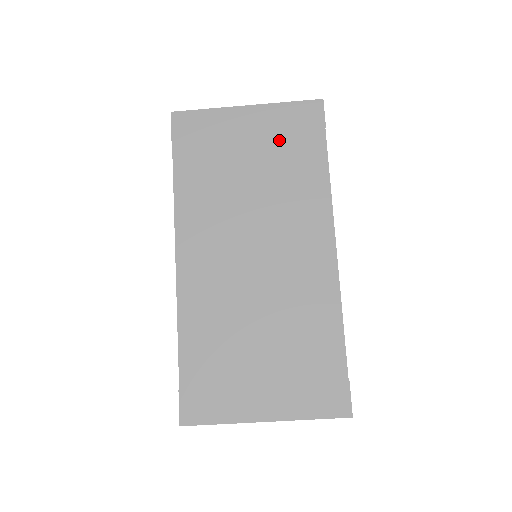
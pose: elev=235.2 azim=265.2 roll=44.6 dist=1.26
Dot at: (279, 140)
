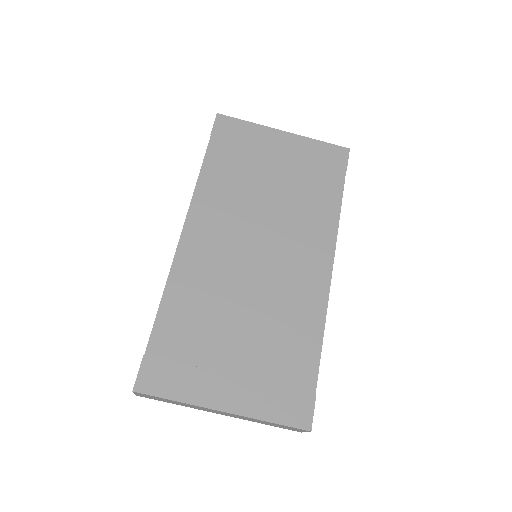
Dot at: (305, 166)
